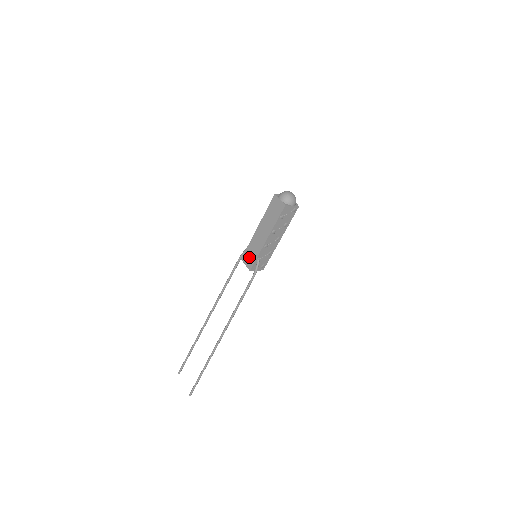
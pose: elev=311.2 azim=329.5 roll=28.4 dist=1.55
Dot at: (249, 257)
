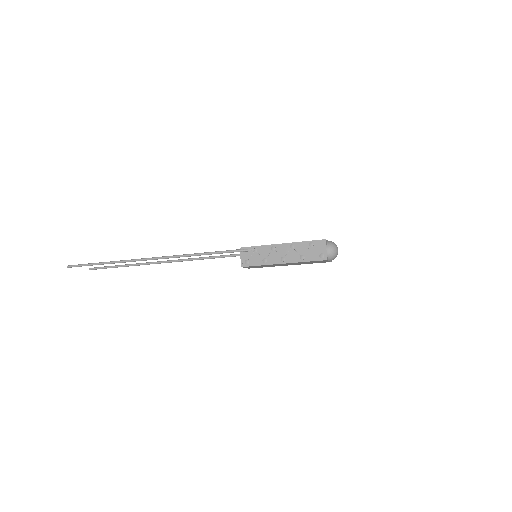
Dot at: occluded
